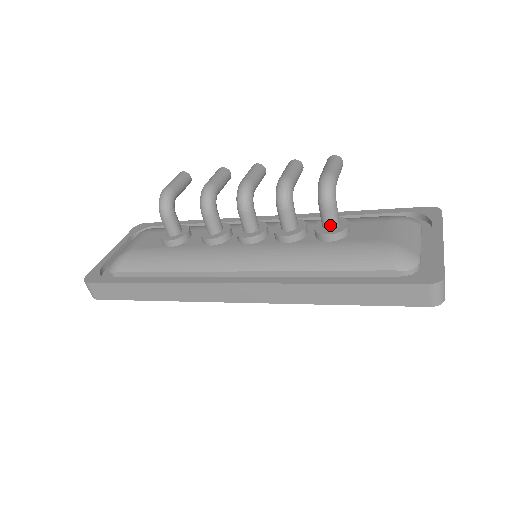
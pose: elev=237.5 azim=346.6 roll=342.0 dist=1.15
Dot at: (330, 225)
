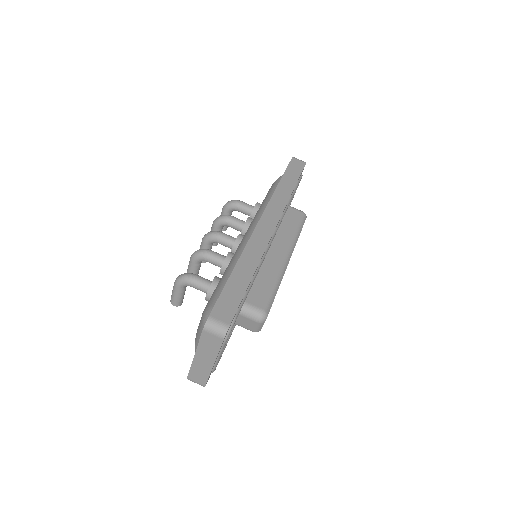
Dot at: (251, 206)
